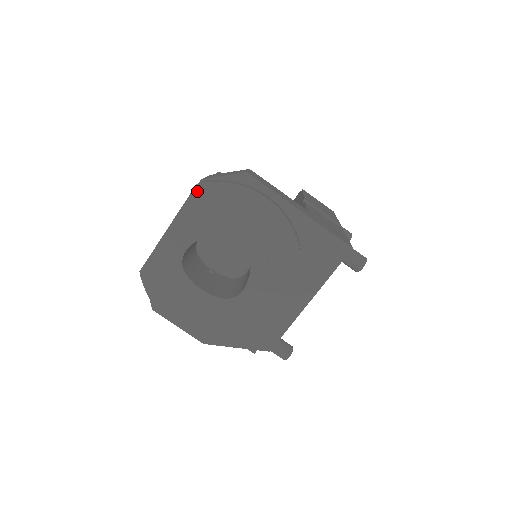
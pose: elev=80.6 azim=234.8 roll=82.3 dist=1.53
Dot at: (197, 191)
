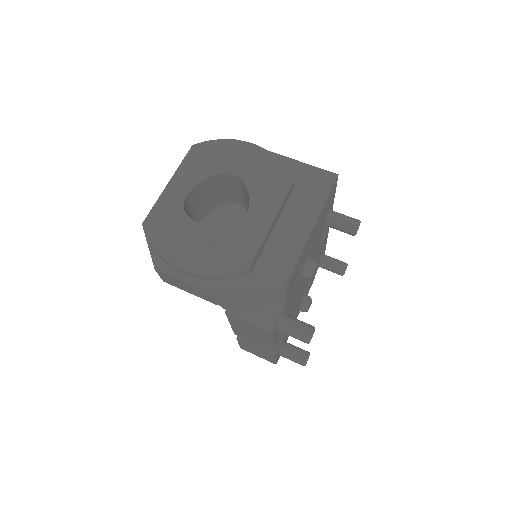
Dot at: (193, 150)
